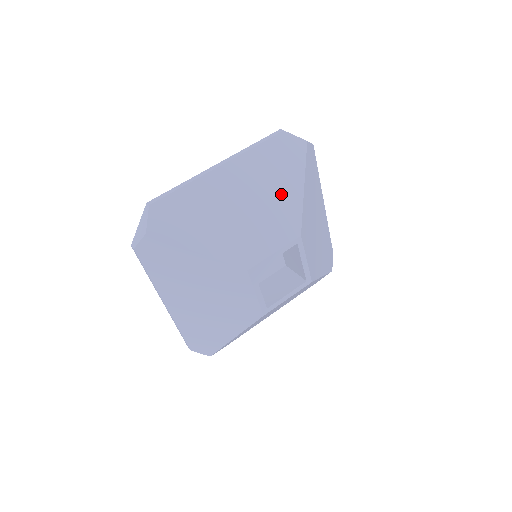
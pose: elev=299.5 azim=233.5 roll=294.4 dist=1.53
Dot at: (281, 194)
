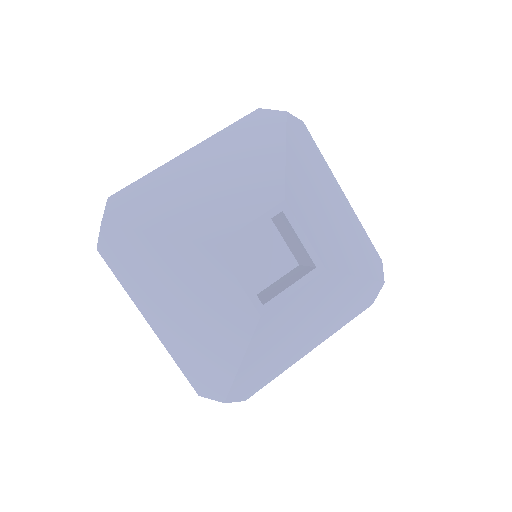
Dot at: (257, 164)
